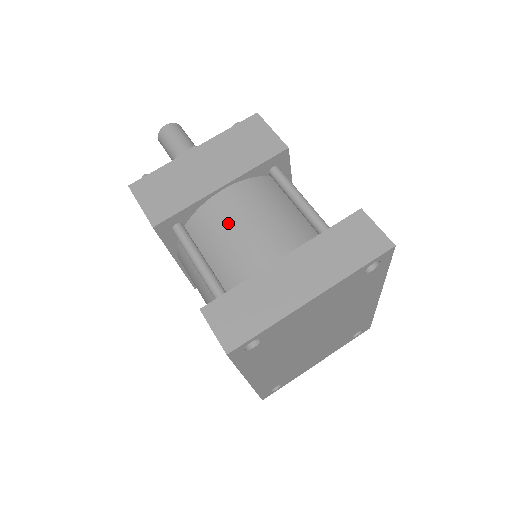
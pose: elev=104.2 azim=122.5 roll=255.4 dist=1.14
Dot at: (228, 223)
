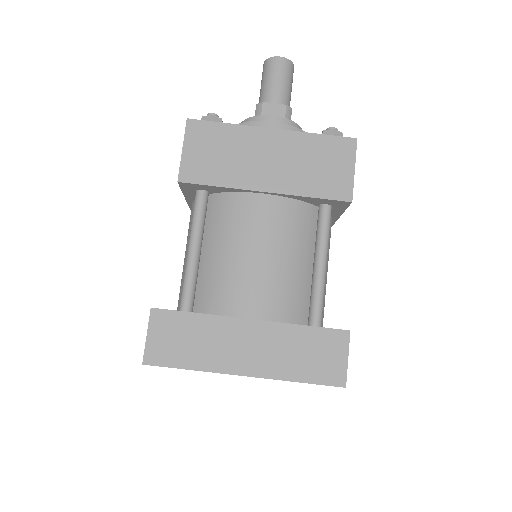
Dot at: (243, 231)
